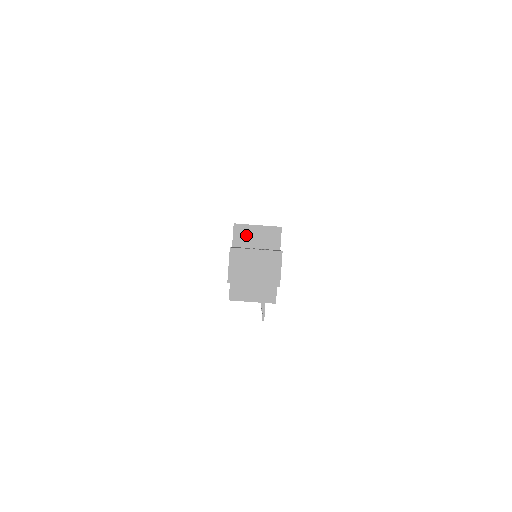
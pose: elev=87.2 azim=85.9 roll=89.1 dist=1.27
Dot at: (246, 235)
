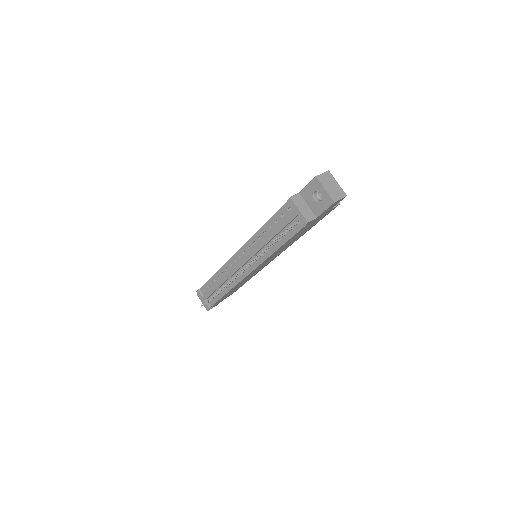
Dot at: occluded
